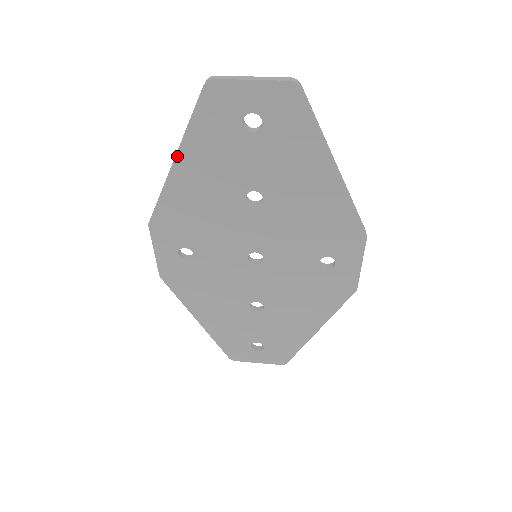
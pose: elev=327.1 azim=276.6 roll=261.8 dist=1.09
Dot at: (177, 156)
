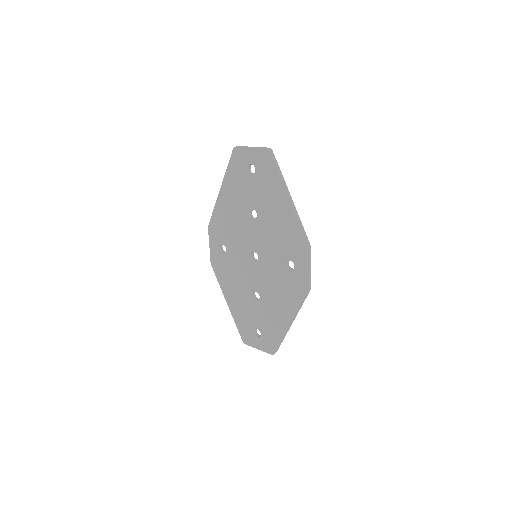
Dot at: (222, 186)
